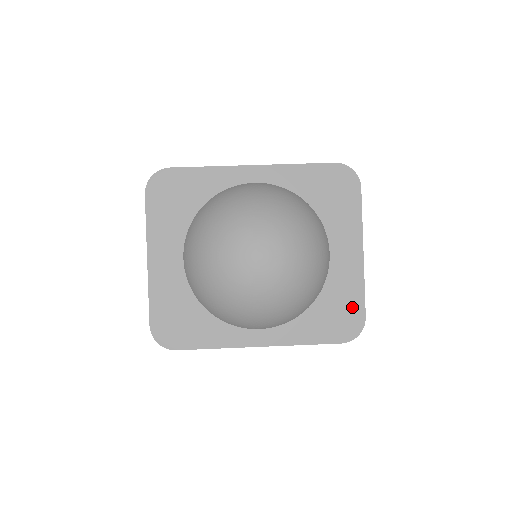
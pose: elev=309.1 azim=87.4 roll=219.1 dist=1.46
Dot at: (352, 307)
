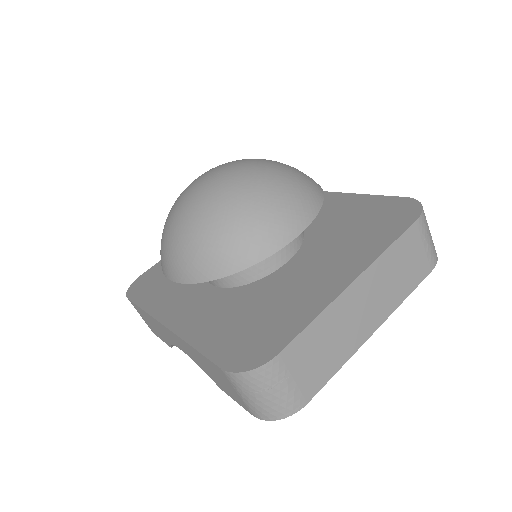
Dot at: (277, 334)
